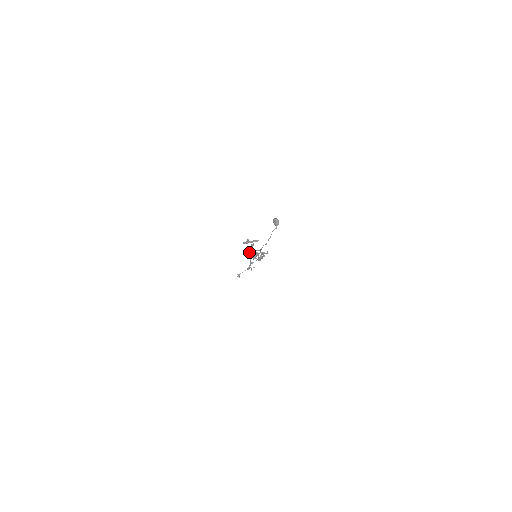
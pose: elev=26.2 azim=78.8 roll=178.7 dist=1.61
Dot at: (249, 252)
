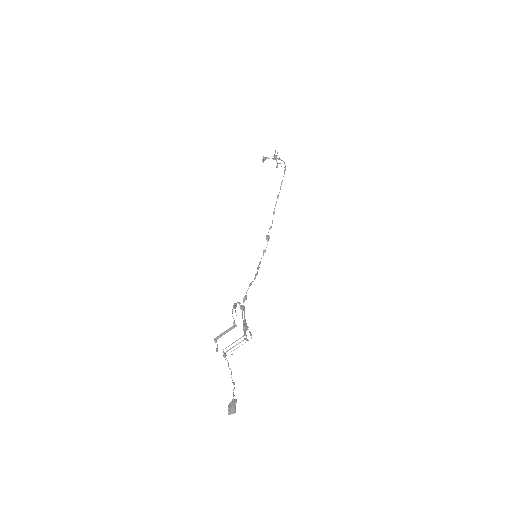
Dot at: (223, 351)
